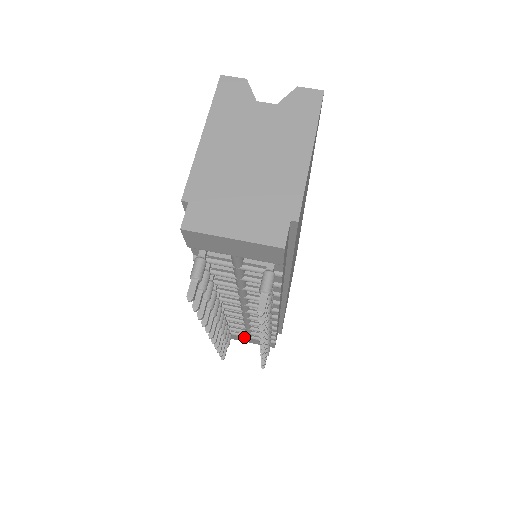
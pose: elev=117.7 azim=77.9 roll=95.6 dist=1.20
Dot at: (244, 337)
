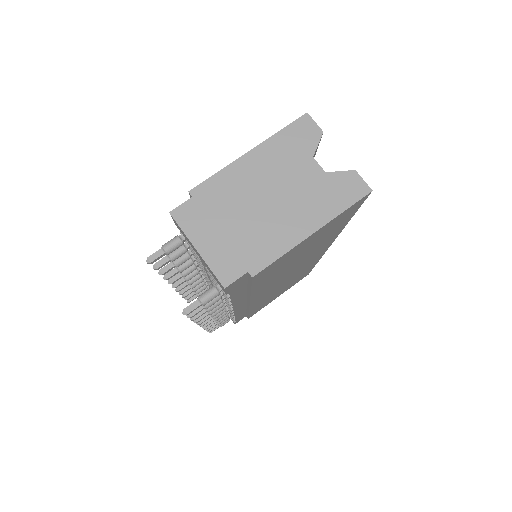
Dot at: occluded
